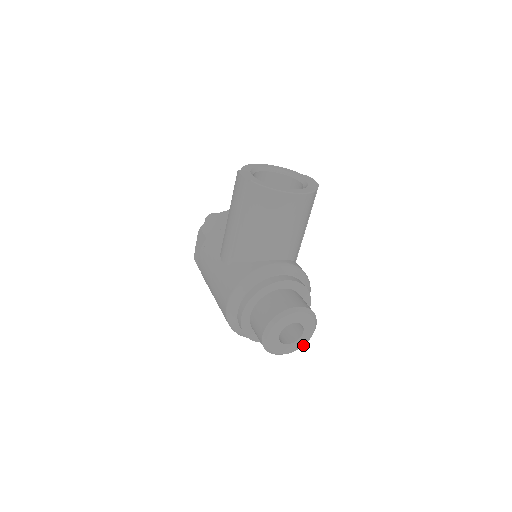
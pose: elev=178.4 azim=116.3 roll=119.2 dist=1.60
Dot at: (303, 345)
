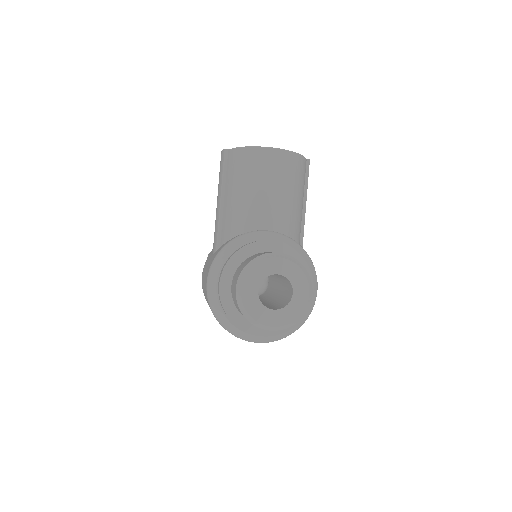
Dot at: (298, 316)
